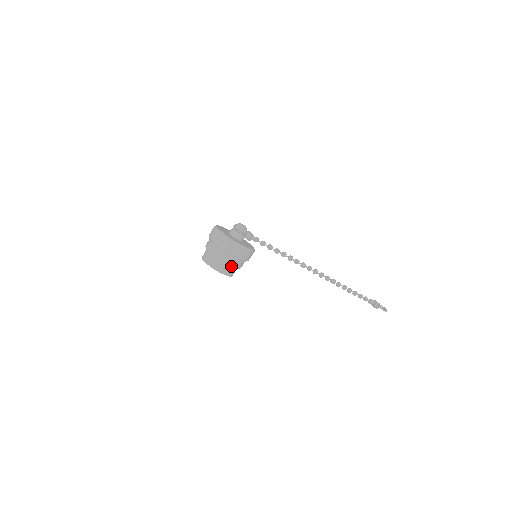
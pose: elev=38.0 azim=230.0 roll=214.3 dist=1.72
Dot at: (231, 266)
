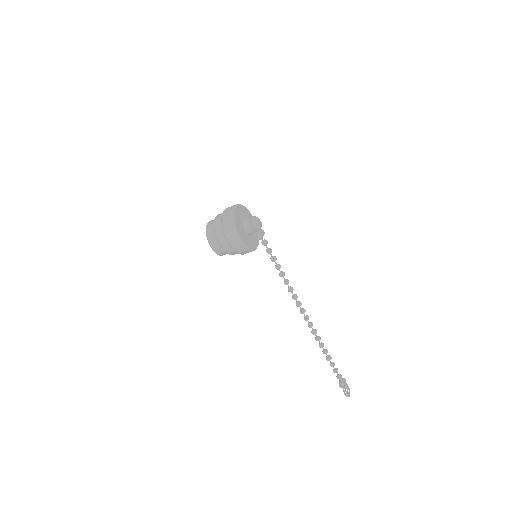
Dot at: (221, 247)
